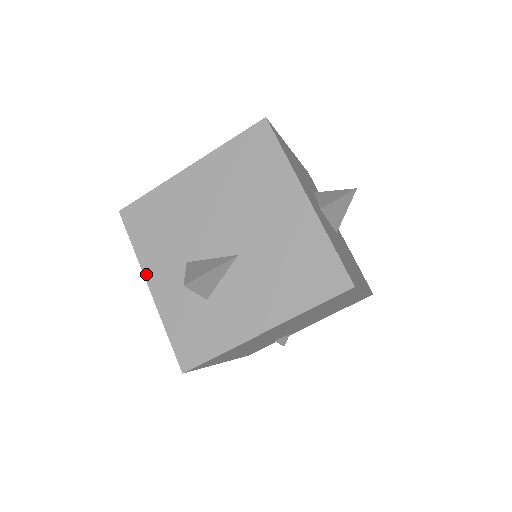
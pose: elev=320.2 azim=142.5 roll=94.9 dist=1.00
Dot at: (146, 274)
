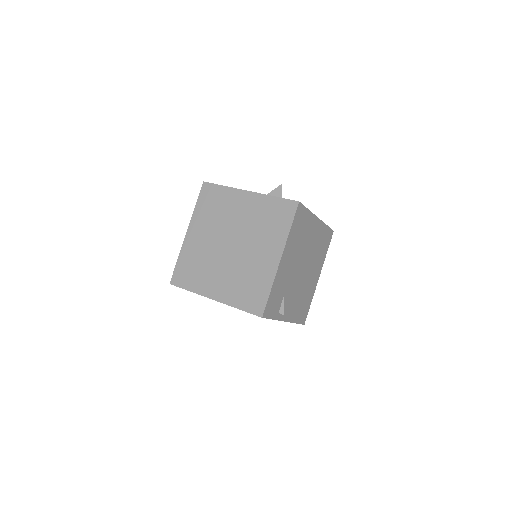
Dot at: (242, 190)
